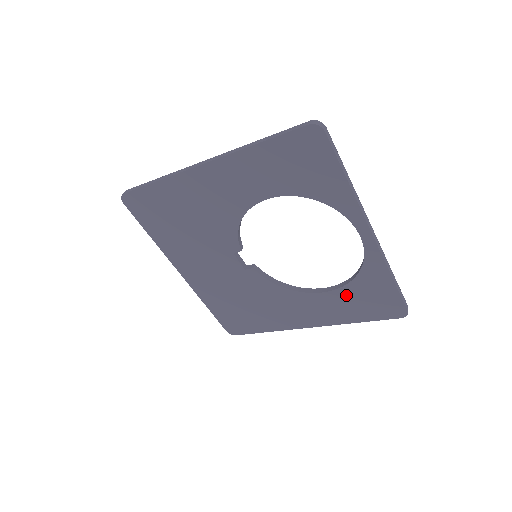
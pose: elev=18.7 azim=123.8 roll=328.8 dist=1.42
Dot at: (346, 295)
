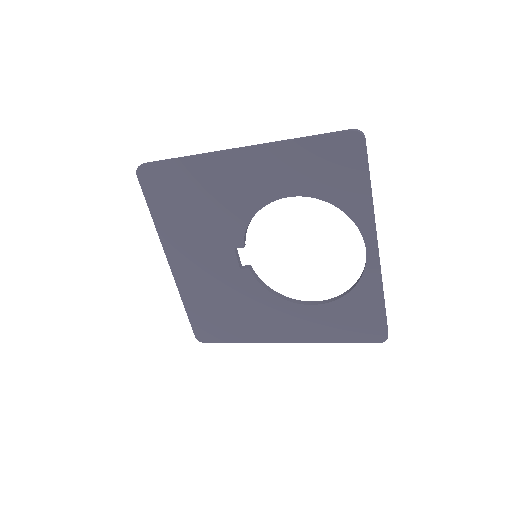
Dot at: (334, 311)
